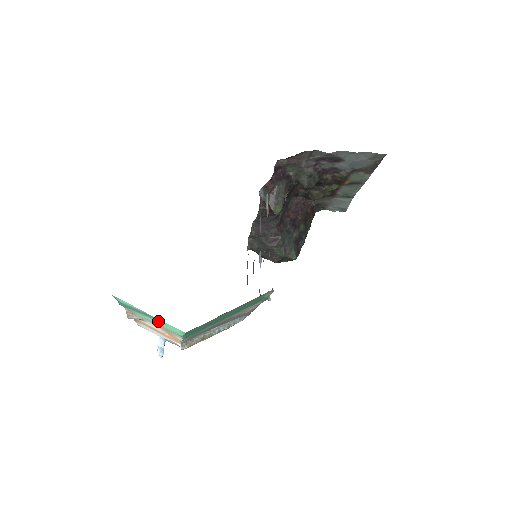
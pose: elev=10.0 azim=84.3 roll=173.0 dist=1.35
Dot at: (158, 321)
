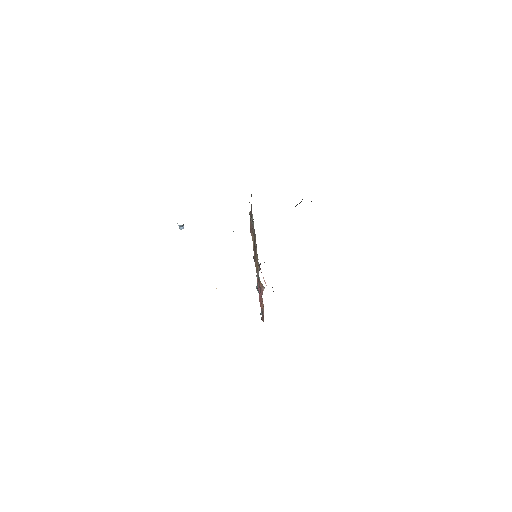
Dot at: occluded
